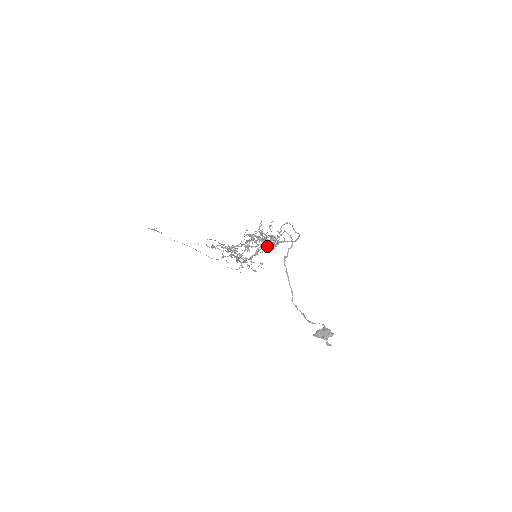
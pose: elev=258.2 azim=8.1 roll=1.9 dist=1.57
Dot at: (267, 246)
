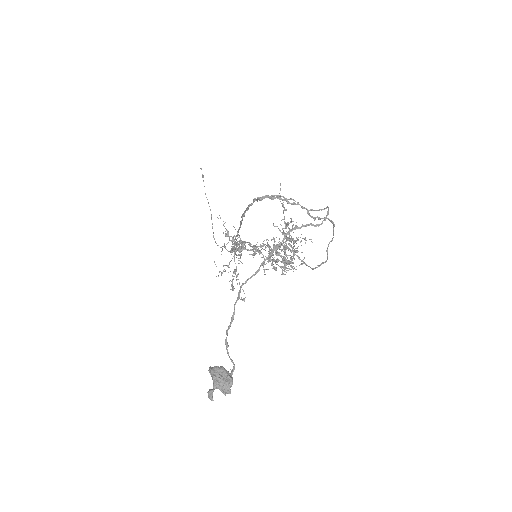
Dot at: occluded
